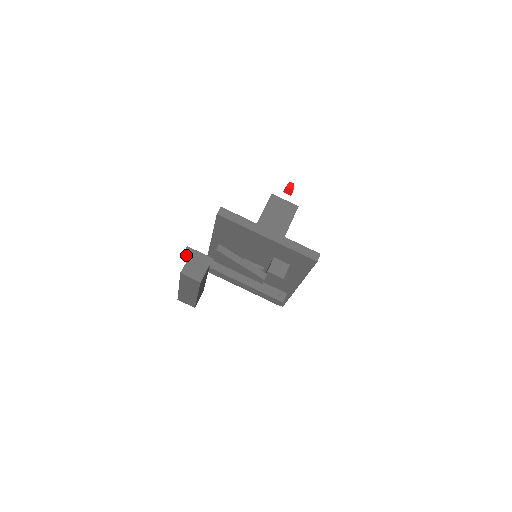
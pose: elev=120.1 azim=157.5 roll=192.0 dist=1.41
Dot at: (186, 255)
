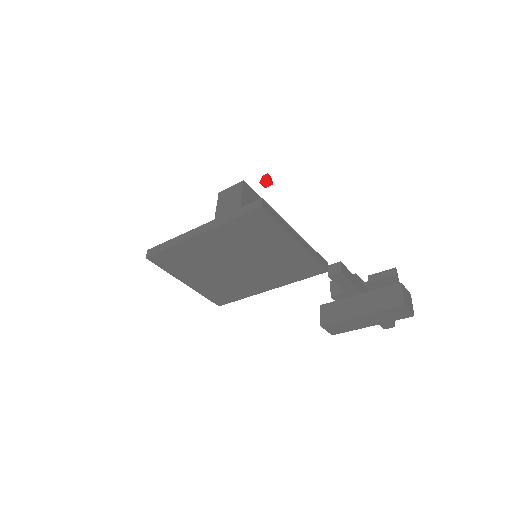
Dot at: (343, 273)
